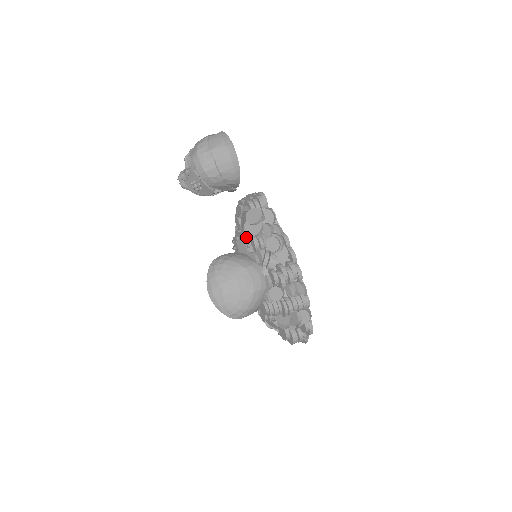
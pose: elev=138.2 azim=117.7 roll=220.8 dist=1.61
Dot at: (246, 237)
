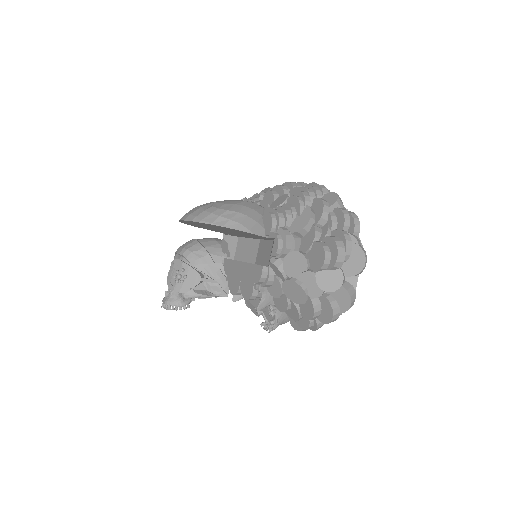
Dot at: occluded
